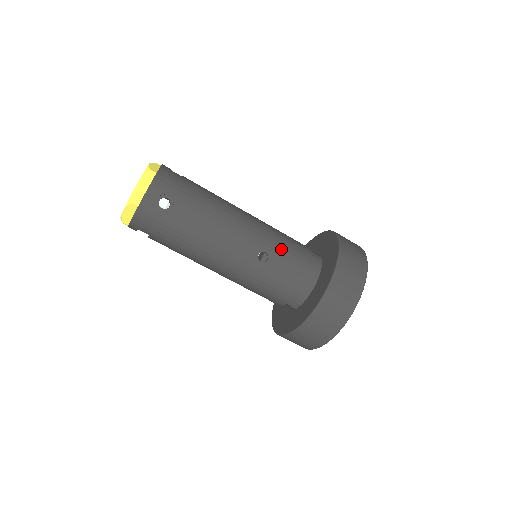
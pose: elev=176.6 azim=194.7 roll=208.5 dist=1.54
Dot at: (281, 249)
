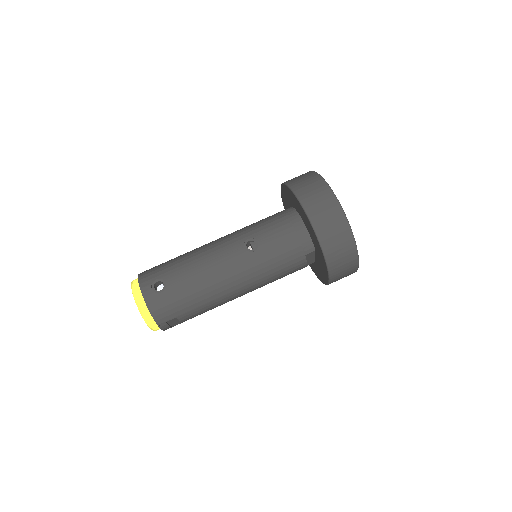
Dot at: (257, 229)
